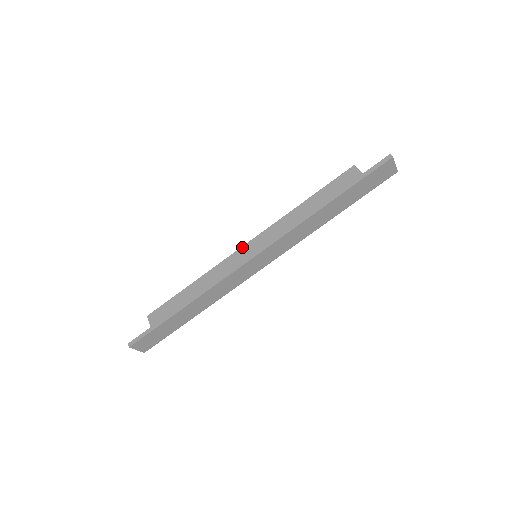
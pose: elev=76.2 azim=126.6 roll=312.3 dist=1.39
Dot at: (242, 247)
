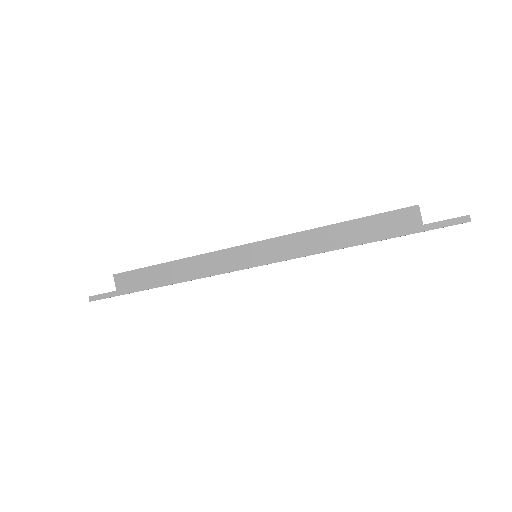
Dot at: (242, 246)
